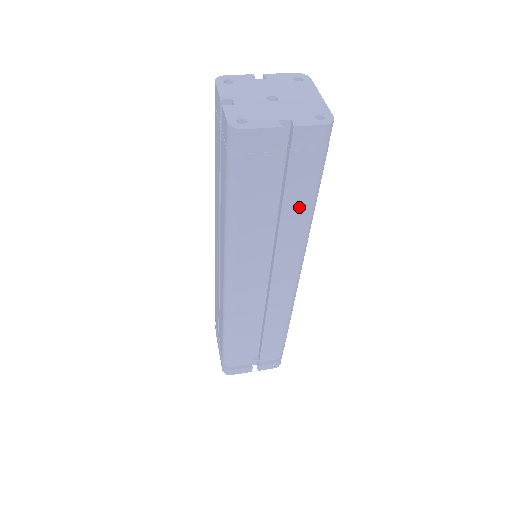
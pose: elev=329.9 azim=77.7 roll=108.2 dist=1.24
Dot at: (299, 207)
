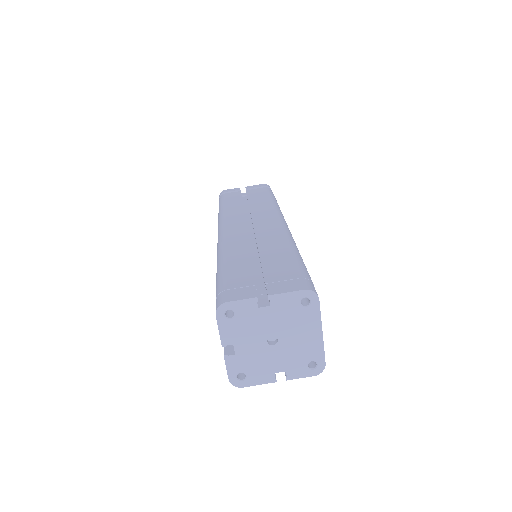
Dot at: occluded
